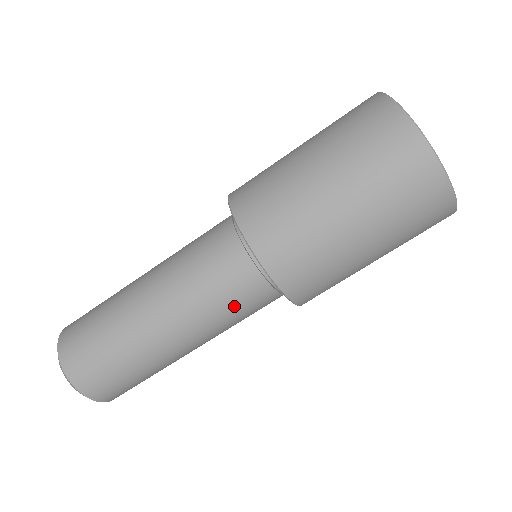
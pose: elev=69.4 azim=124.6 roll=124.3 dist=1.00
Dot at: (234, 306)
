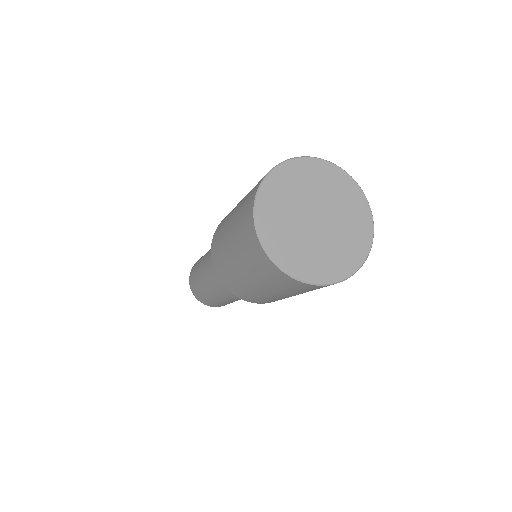
Dot at: occluded
